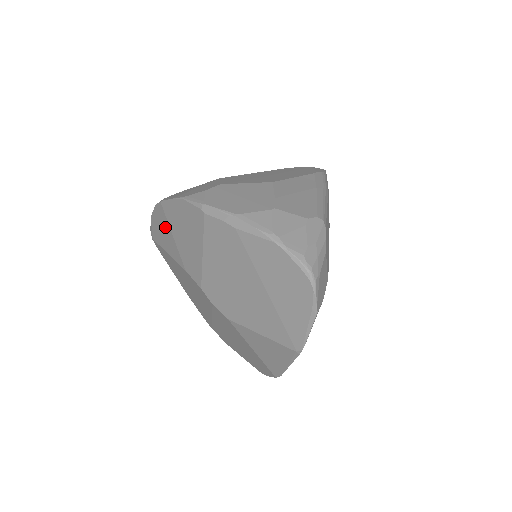
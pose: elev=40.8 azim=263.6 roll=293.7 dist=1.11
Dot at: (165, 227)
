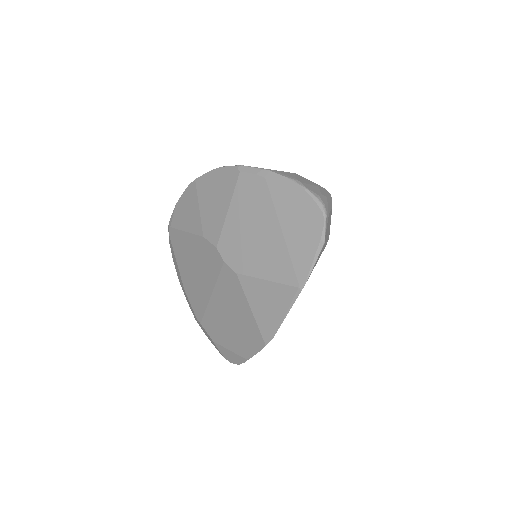
Dot at: (192, 203)
